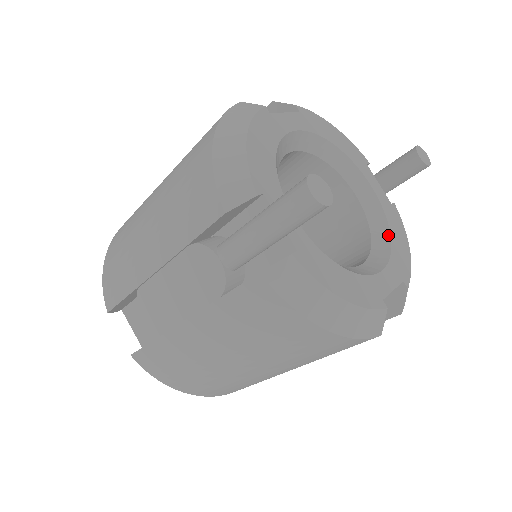
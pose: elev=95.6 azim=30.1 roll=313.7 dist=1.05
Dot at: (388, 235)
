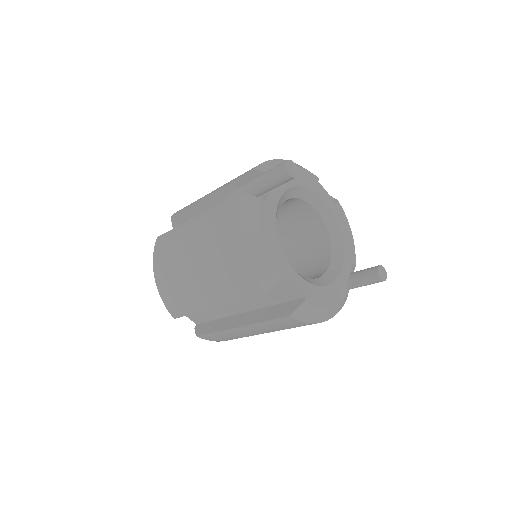
Dot at: (324, 284)
